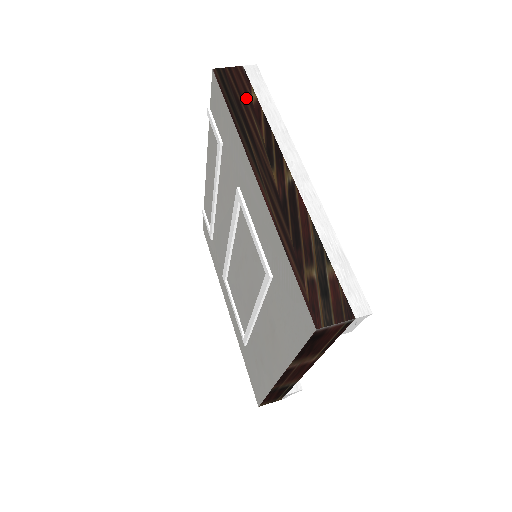
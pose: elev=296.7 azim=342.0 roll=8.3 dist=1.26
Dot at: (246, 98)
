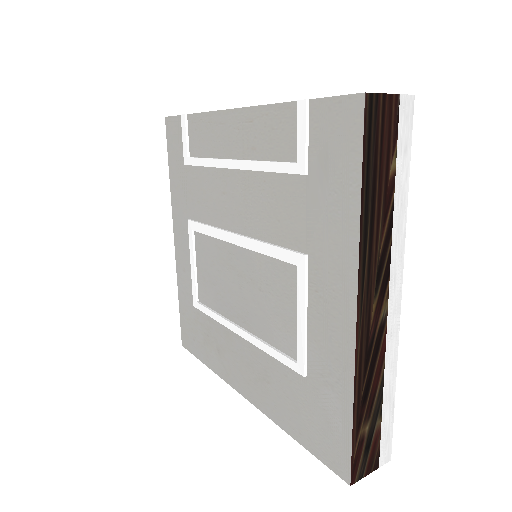
Dot at: (385, 168)
